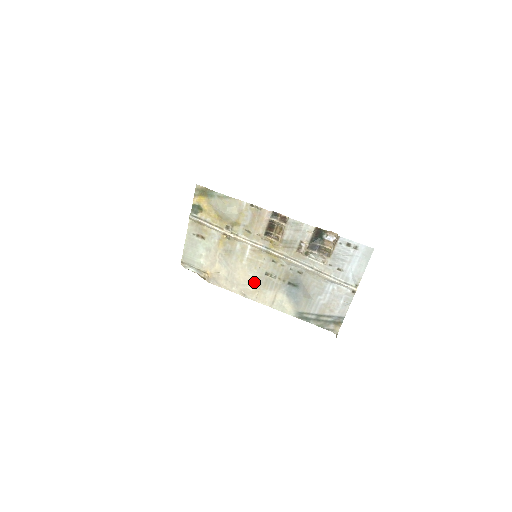
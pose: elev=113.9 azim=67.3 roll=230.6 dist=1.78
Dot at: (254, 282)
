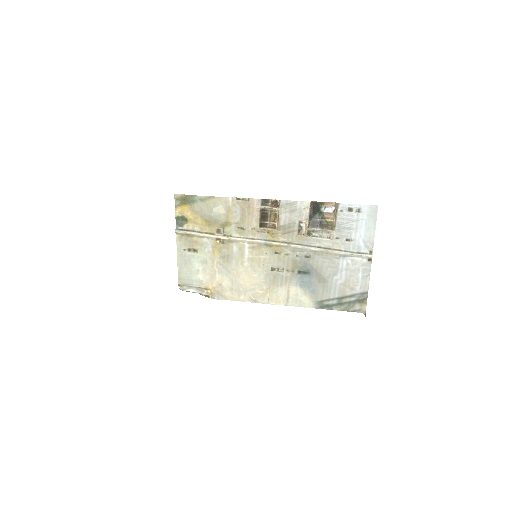
Dot at: (262, 283)
